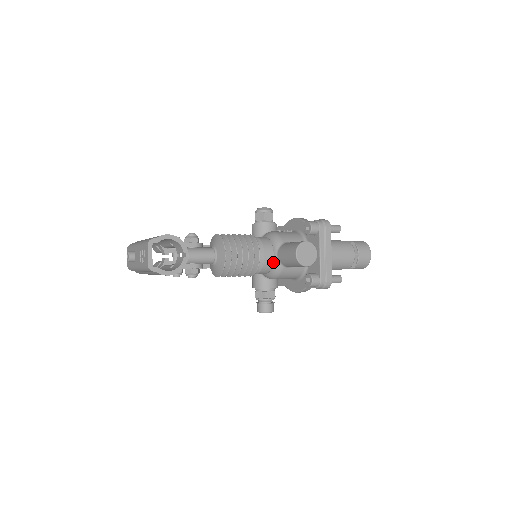
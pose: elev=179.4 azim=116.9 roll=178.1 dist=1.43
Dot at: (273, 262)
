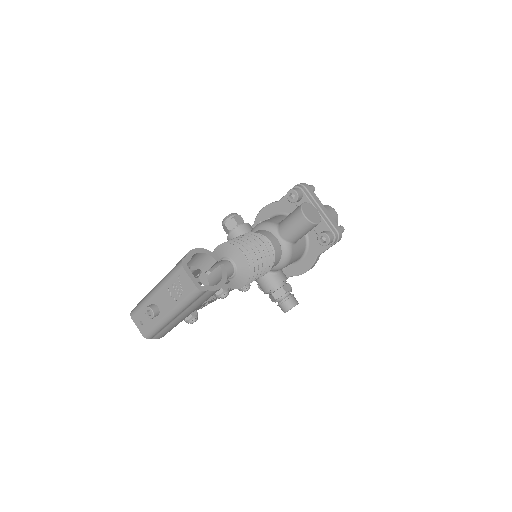
Dot at: (280, 246)
